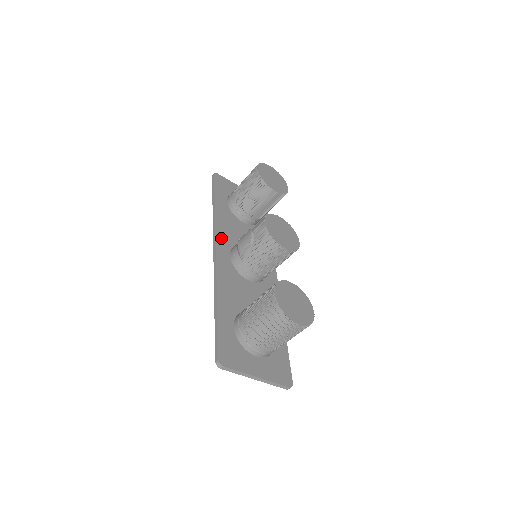
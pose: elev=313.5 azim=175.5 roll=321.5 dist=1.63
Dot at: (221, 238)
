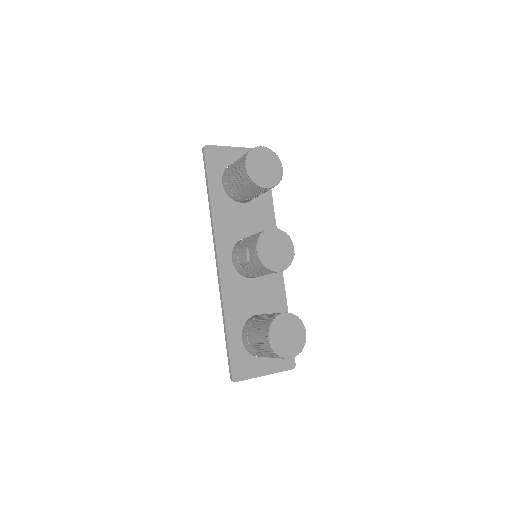
Dot at: (221, 242)
